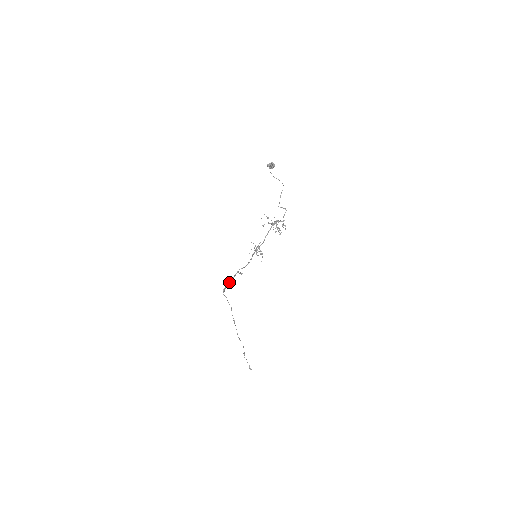
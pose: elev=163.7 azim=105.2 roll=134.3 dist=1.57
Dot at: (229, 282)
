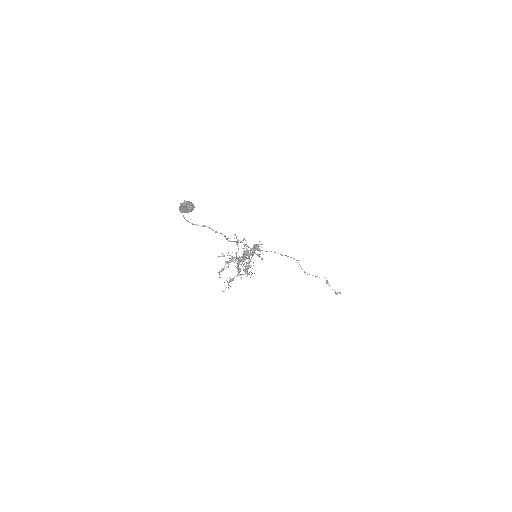
Dot at: occluded
